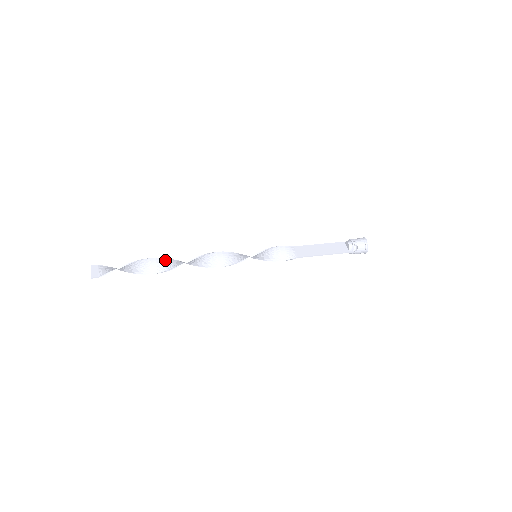
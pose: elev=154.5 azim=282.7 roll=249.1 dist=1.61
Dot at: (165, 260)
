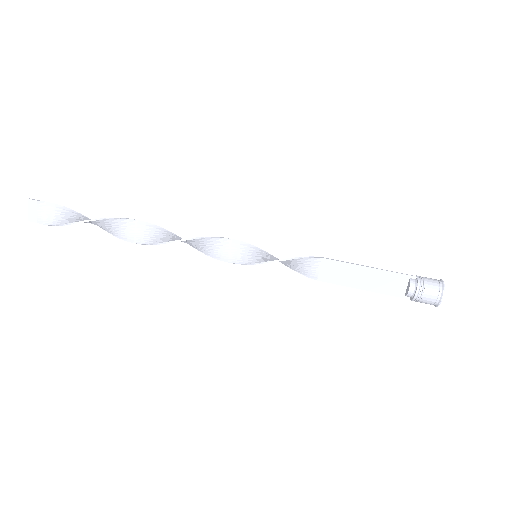
Dot at: (124, 222)
